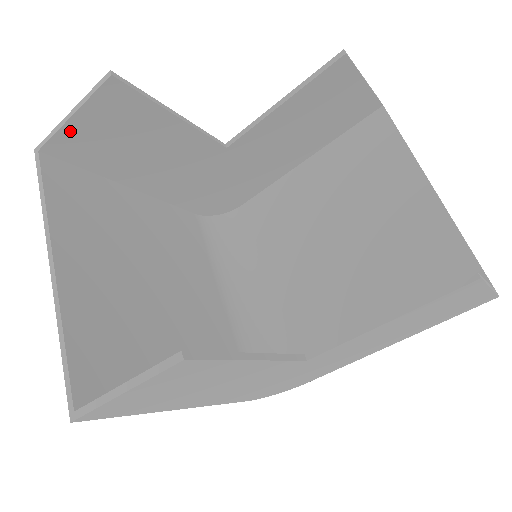
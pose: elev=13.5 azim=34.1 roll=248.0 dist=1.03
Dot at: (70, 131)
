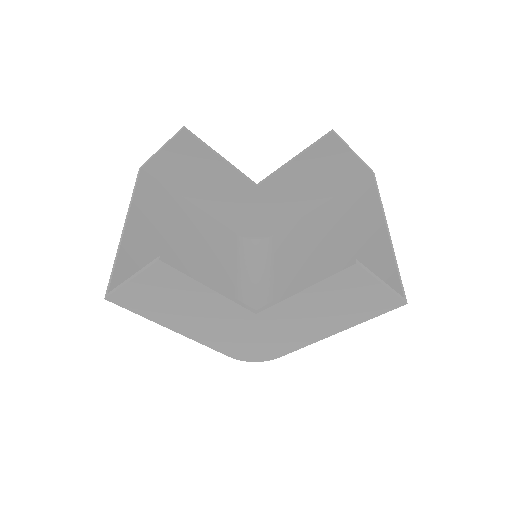
Dot at: (159, 159)
